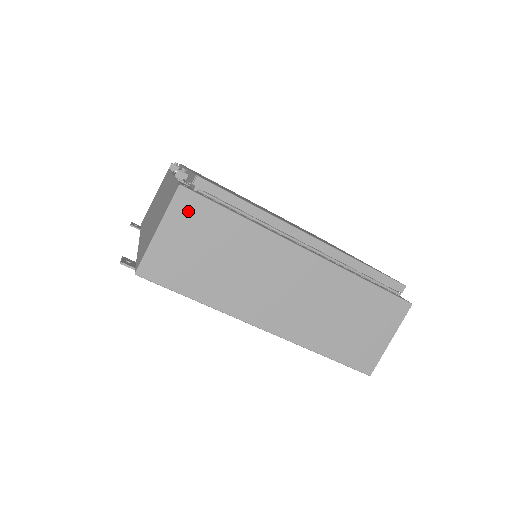
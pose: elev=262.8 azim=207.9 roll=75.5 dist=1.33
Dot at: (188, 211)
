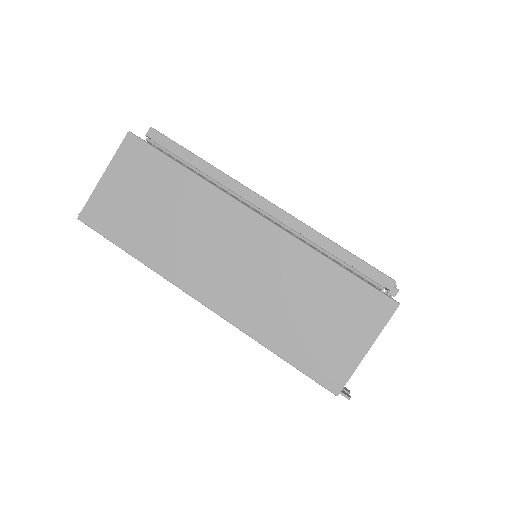
Dot at: (133, 158)
